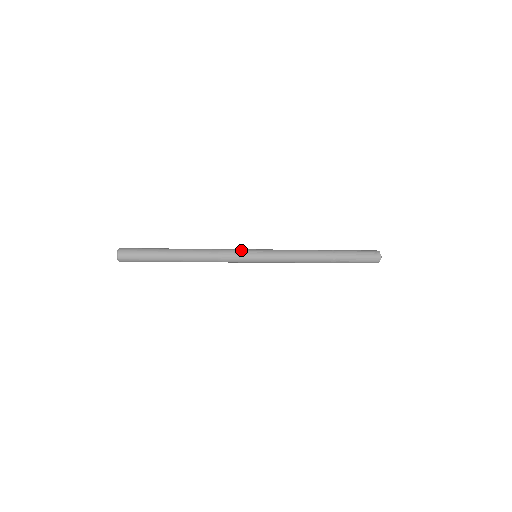
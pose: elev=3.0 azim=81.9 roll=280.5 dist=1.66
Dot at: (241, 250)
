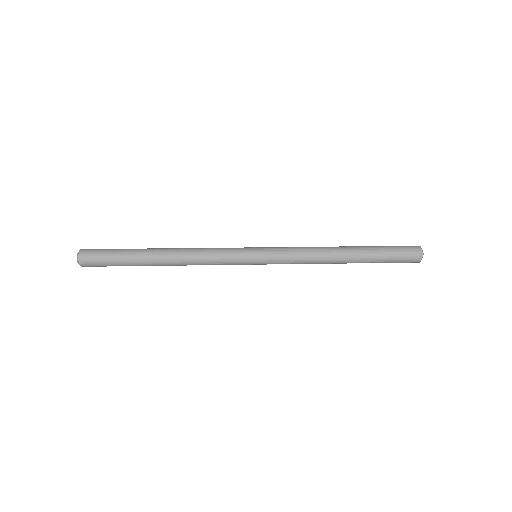
Dot at: (236, 257)
